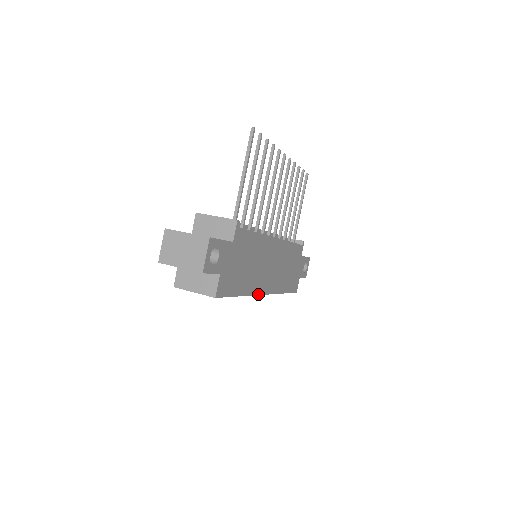
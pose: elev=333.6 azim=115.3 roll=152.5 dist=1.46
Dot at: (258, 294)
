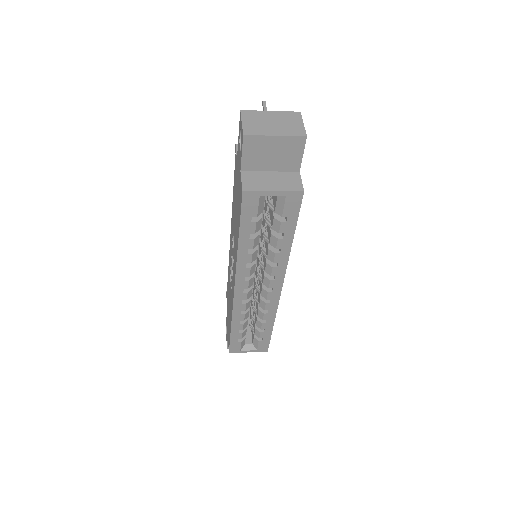
Dot at: (284, 275)
